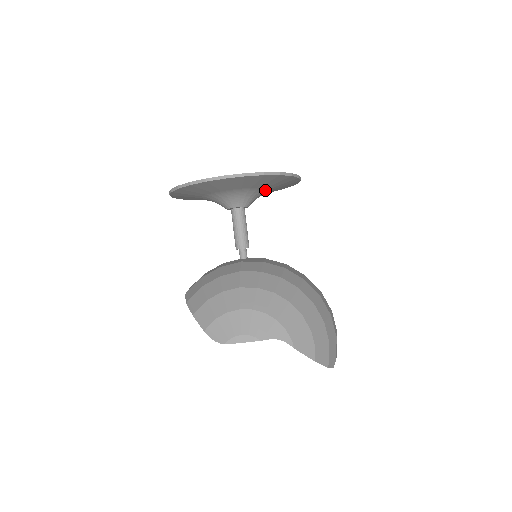
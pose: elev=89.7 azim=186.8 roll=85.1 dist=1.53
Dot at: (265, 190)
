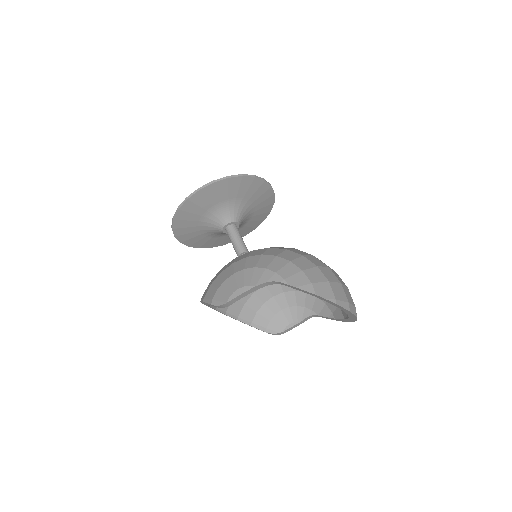
Dot at: (245, 203)
